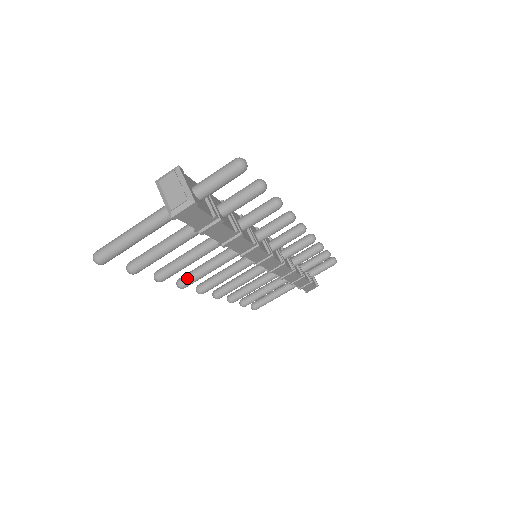
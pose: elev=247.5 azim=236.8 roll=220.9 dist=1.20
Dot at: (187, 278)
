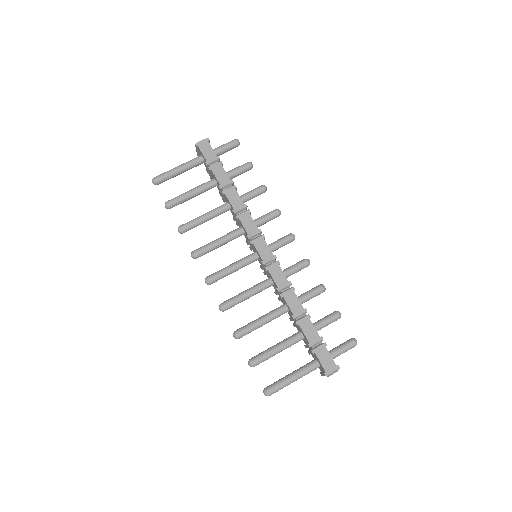
Dot at: (199, 248)
